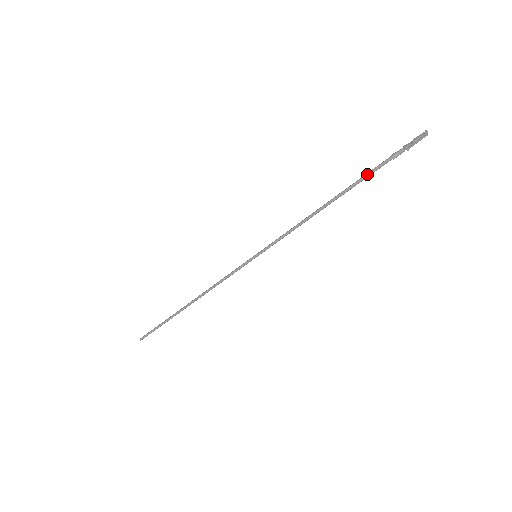
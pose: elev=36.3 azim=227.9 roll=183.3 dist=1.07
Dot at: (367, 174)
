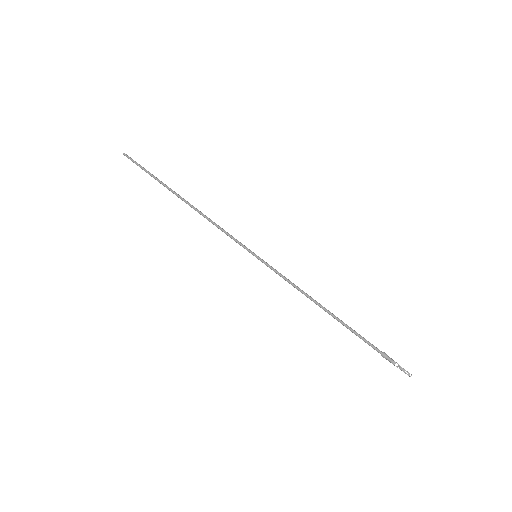
Dot at: (362, 338)
